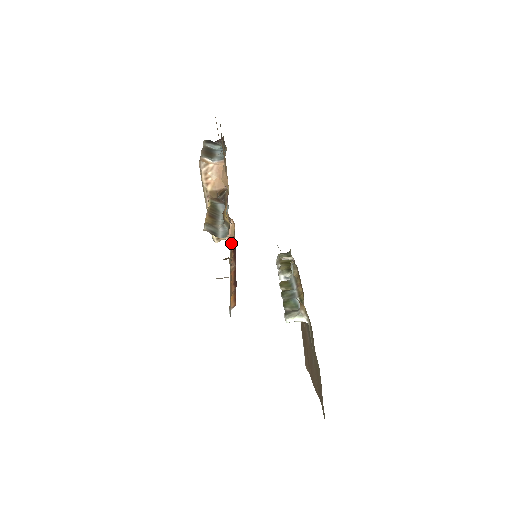
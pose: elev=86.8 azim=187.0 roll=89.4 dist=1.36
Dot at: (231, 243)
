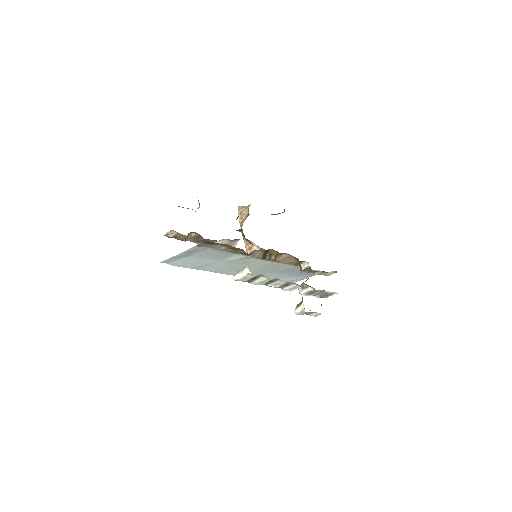
Dot at: occluded
